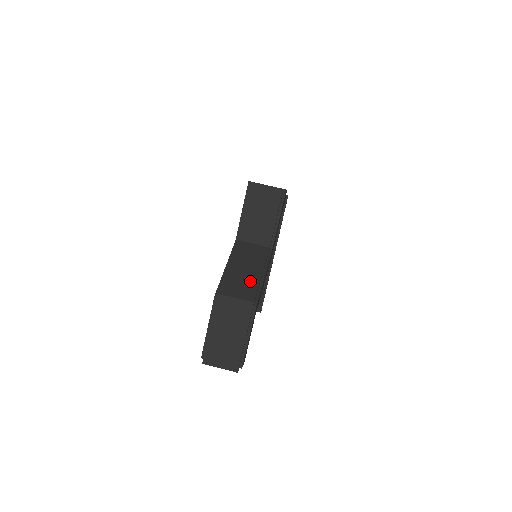
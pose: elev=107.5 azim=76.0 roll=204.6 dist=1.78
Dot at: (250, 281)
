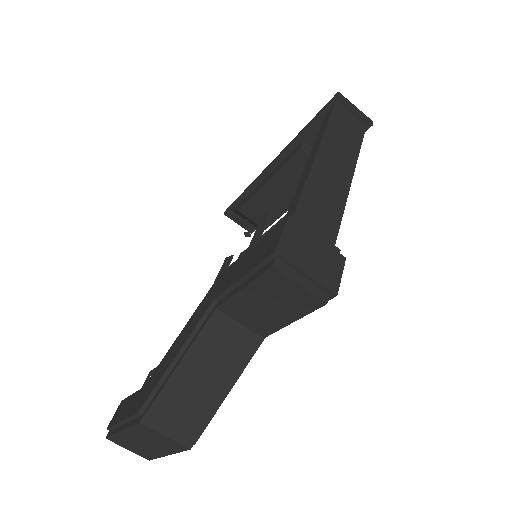
Dot at: (201, 407)
